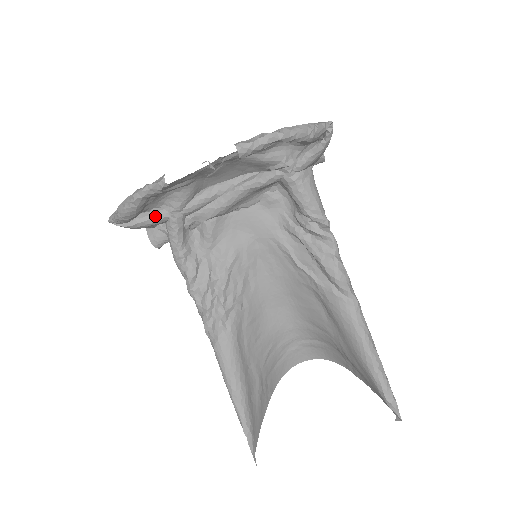
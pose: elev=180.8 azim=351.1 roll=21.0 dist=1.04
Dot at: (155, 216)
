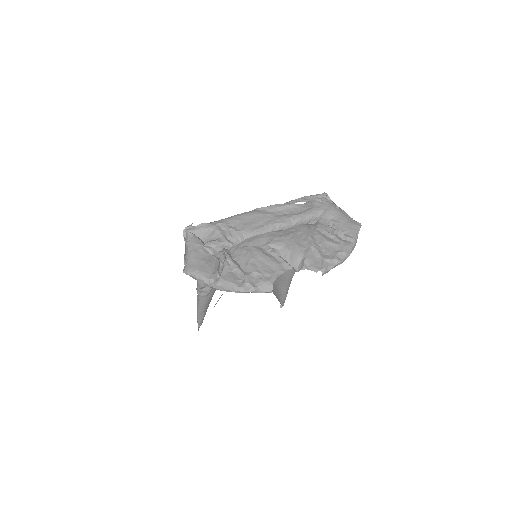
Dot at: occluded
